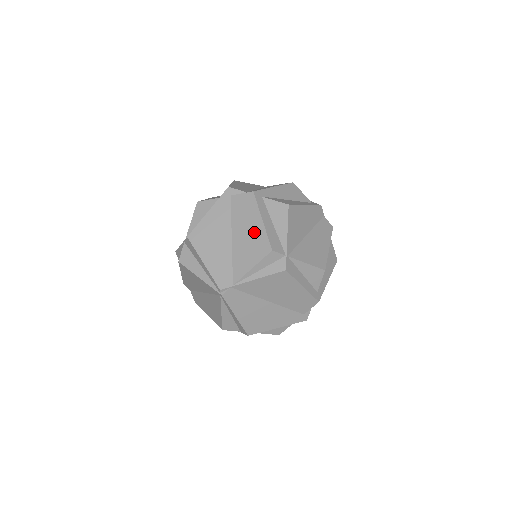
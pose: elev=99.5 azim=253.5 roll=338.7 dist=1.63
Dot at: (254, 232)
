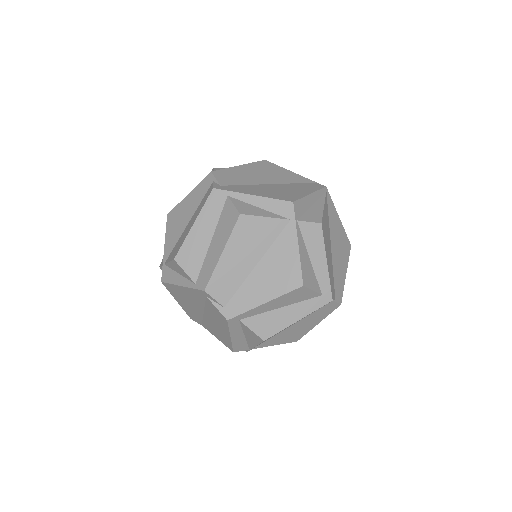
Dot at: (222, 333)
